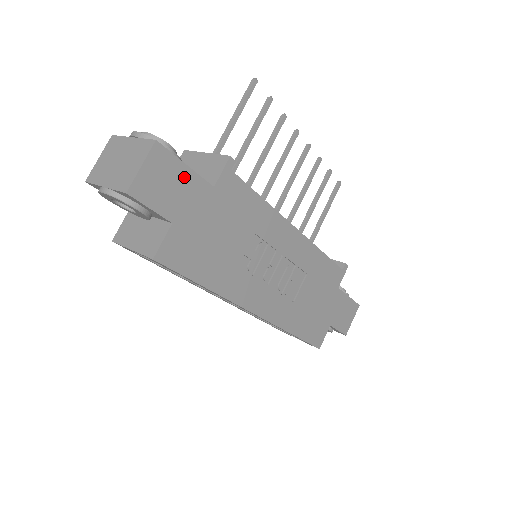
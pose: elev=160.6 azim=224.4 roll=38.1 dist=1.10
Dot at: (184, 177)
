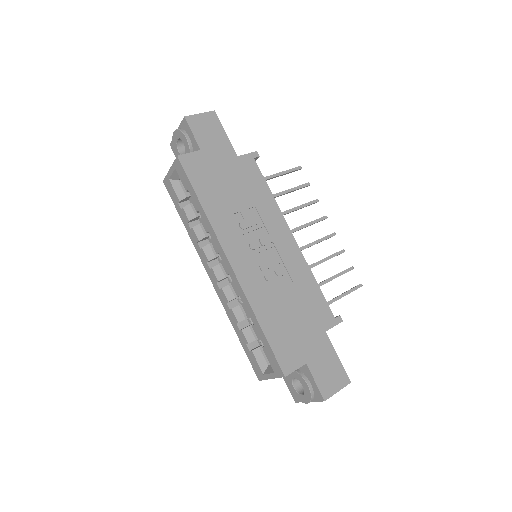
Dot at: (221, 137)
